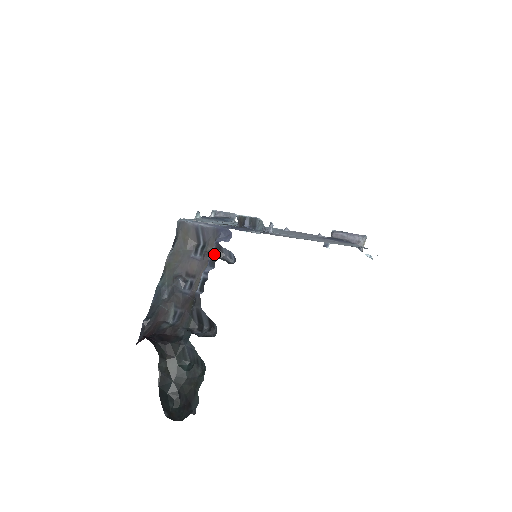
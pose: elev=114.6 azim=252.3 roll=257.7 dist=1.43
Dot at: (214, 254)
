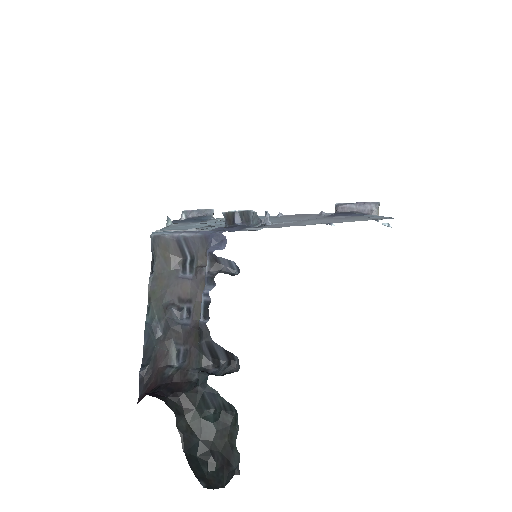
Dot at: (210, 268)
